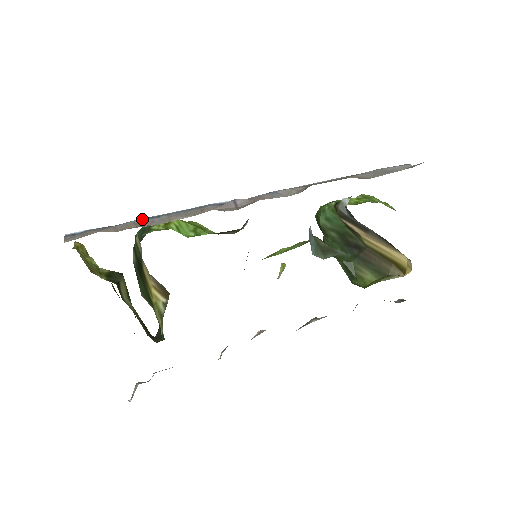
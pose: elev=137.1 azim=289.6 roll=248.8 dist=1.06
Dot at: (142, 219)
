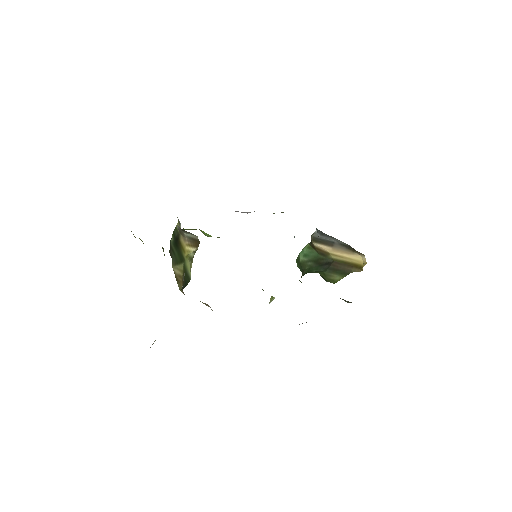
Dot at: occluded
